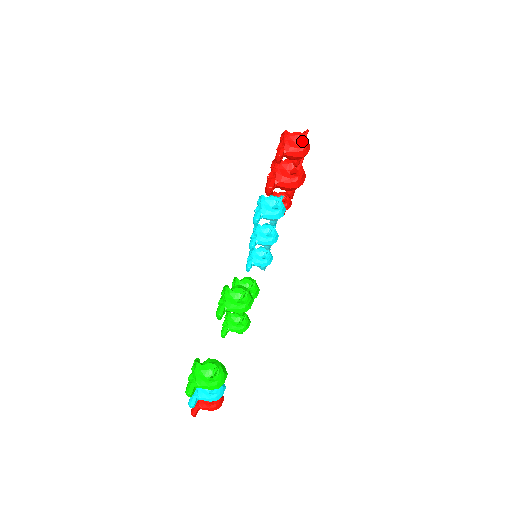
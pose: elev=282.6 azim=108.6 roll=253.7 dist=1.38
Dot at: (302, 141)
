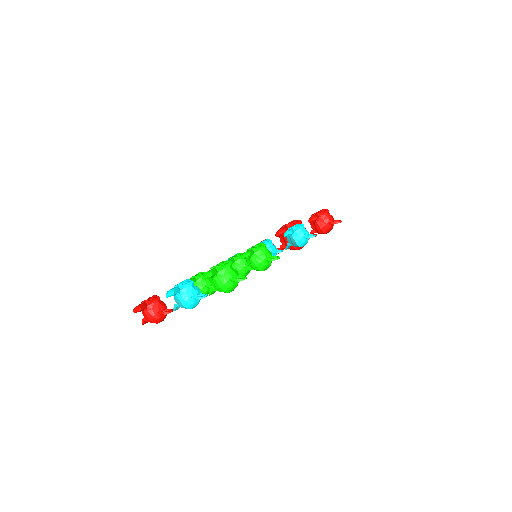
Dot at: (334, 223)
